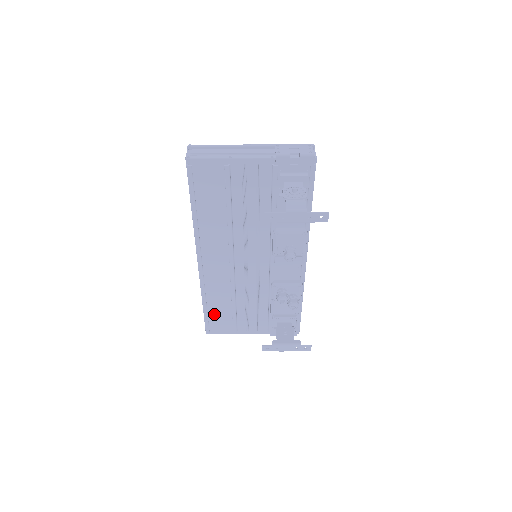
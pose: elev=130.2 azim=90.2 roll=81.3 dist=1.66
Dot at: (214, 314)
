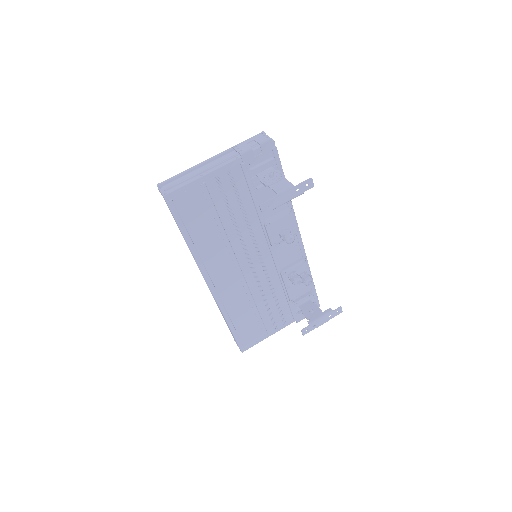
Dot at: (242, 330)
